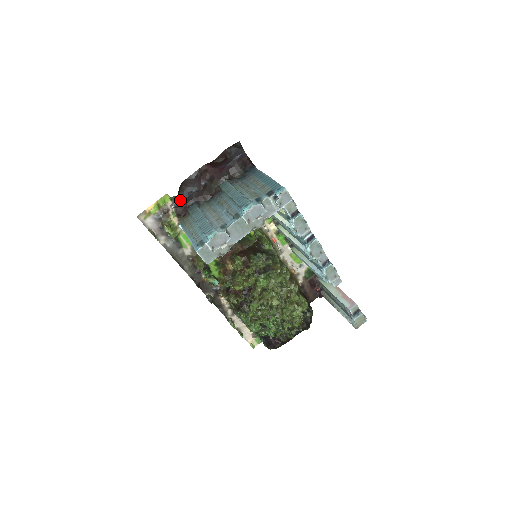
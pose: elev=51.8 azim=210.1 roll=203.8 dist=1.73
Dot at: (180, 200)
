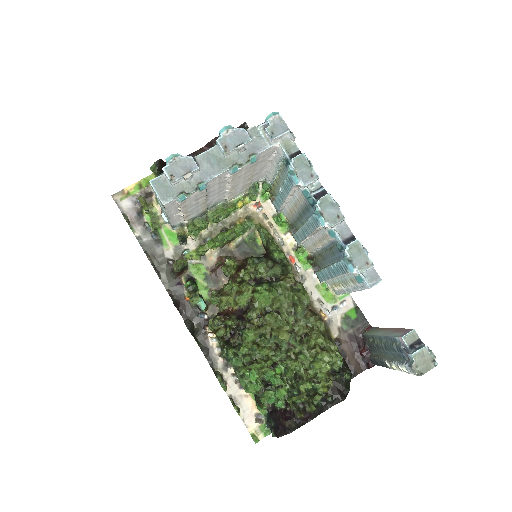
Dot at: occluded
